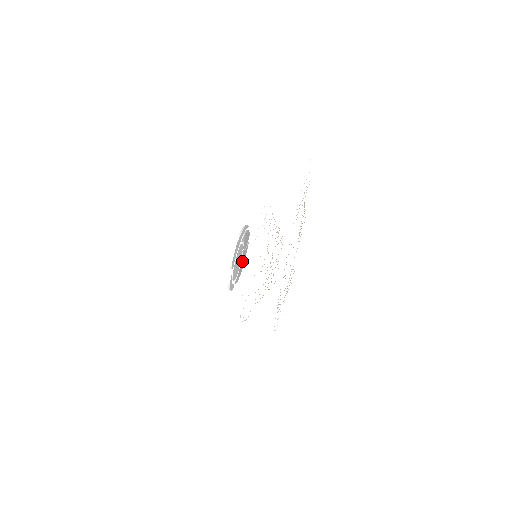
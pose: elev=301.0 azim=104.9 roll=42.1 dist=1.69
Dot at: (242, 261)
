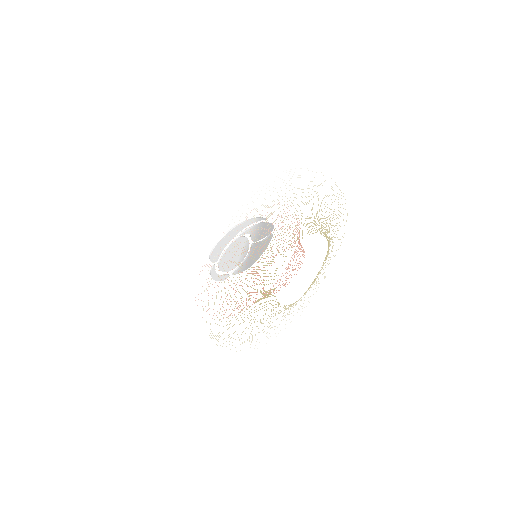
Dot at: (254, 252)
